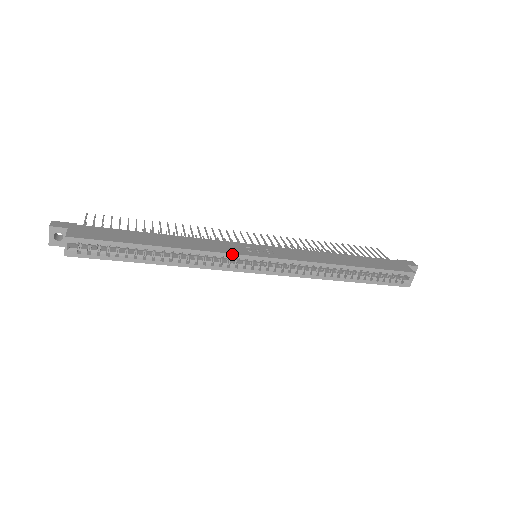
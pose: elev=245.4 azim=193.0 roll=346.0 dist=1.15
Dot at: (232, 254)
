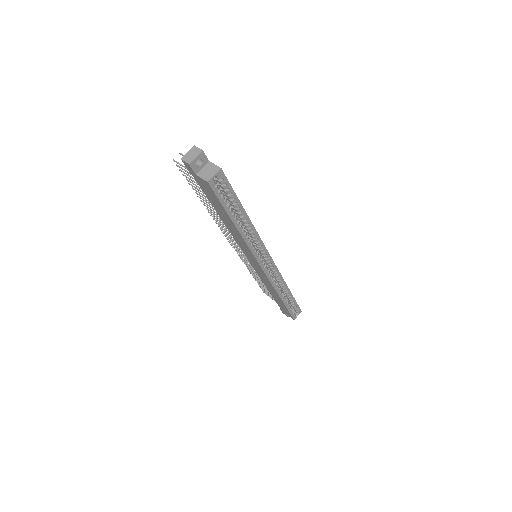
Dot at: occluded
